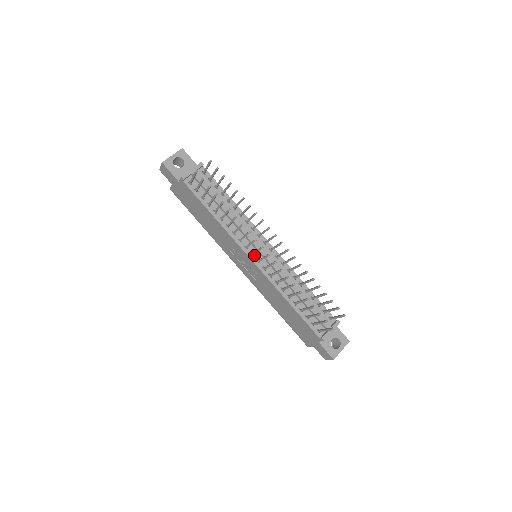
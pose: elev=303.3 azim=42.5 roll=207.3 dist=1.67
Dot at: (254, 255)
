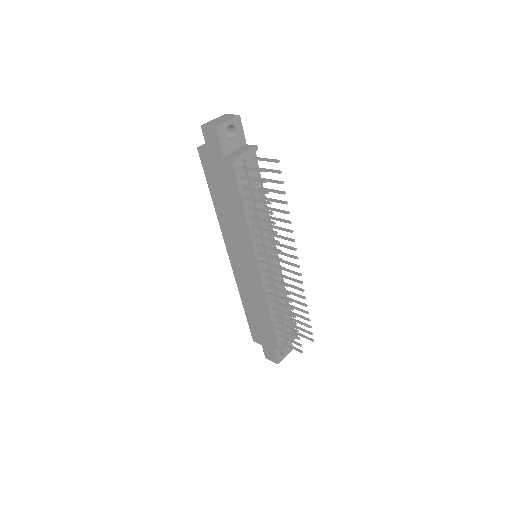
Dot at: (262, 262)
